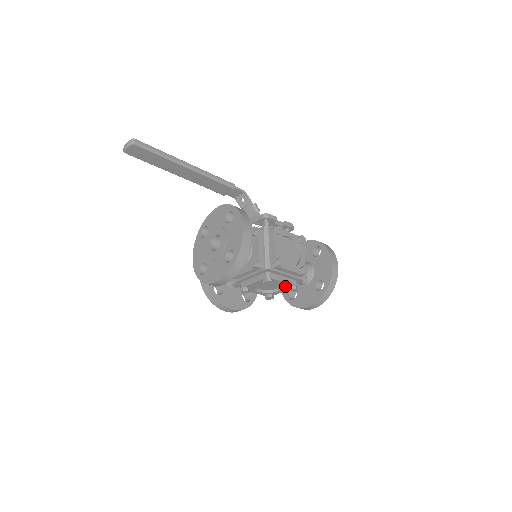
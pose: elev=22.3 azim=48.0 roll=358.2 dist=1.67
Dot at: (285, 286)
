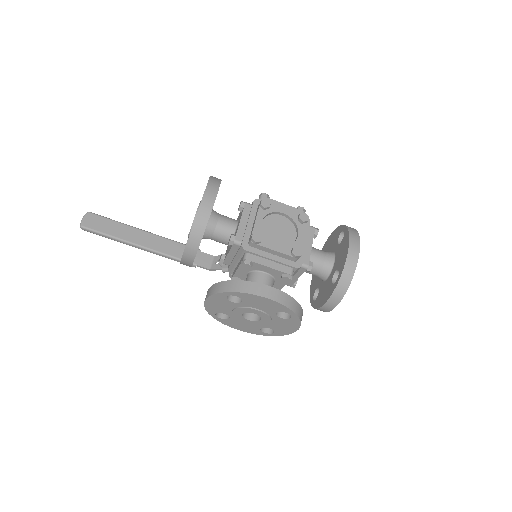
Dot at: (294, 220)
